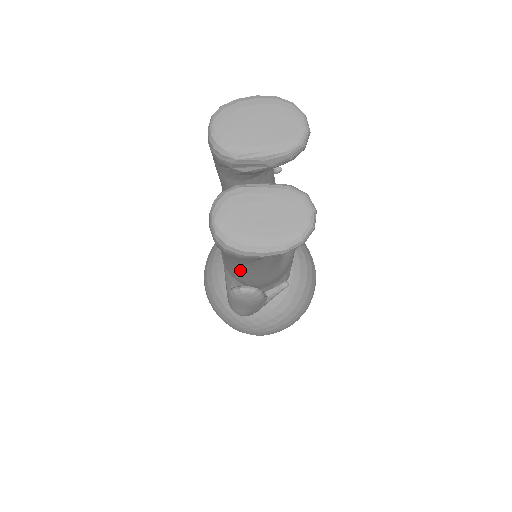
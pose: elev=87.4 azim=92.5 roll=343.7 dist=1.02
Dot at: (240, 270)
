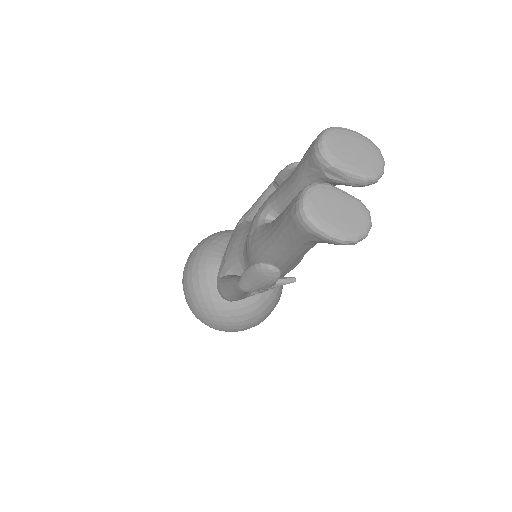
Dot at: (278, 249)
